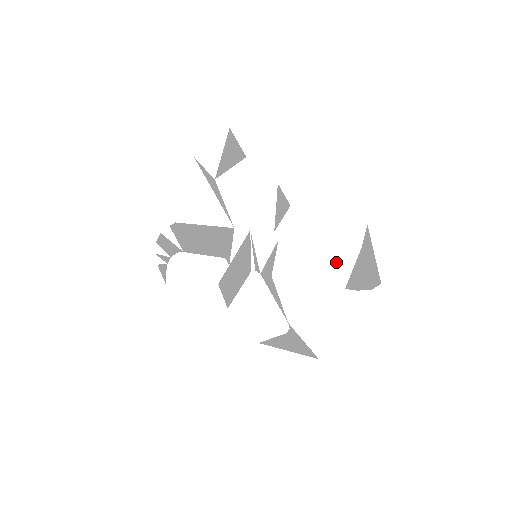
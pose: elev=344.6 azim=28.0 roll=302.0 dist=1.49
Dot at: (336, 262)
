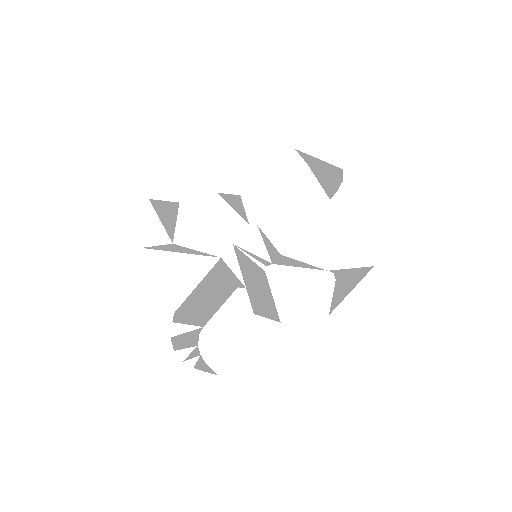
Dot at: (306, 192)
